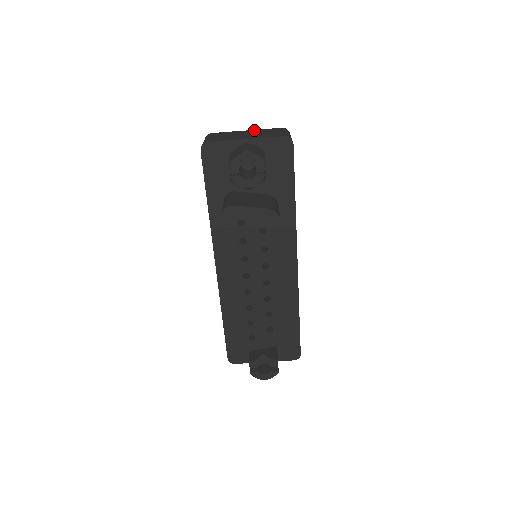
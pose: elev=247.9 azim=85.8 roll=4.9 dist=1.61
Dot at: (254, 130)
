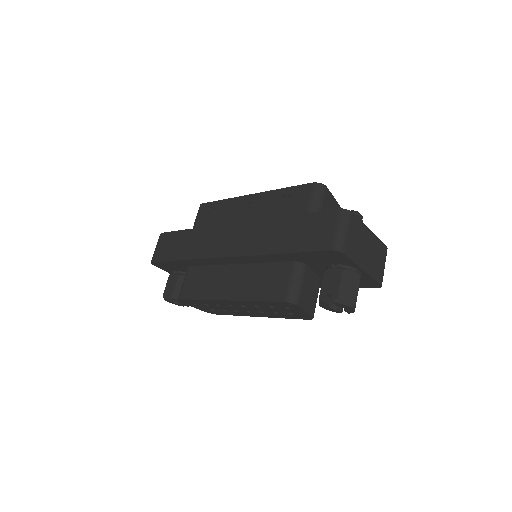
Dot at: (374, 237)
